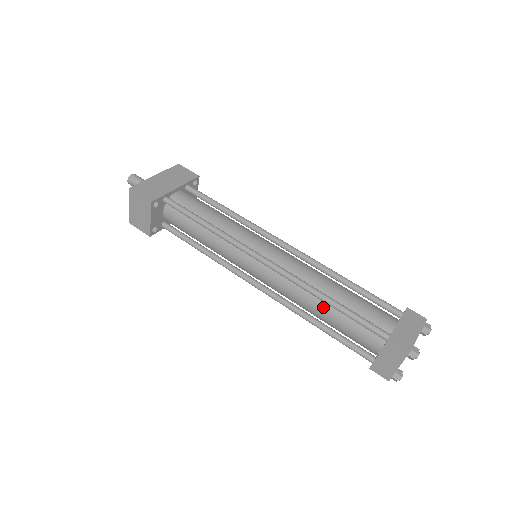
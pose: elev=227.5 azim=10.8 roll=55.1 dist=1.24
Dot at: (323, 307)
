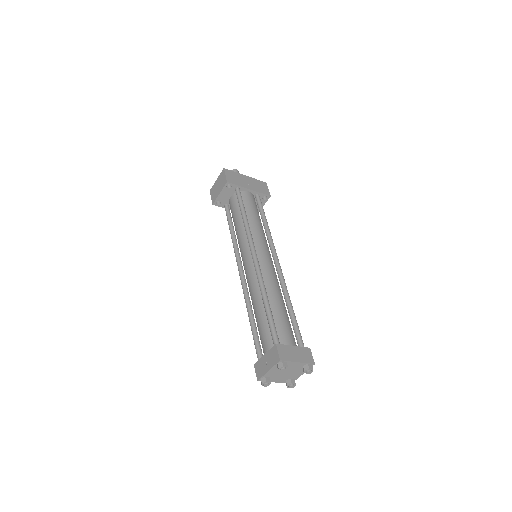
Dot at: (261, 305)
